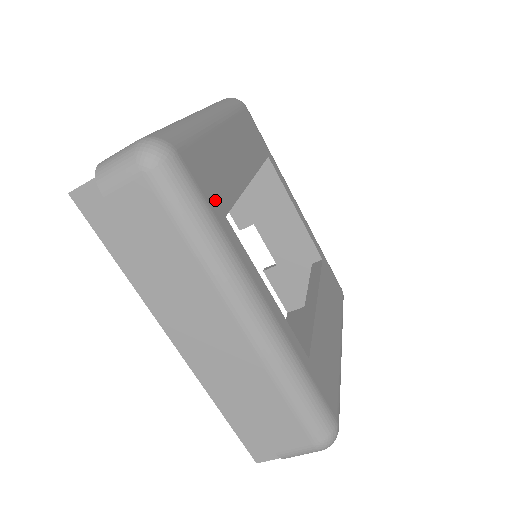
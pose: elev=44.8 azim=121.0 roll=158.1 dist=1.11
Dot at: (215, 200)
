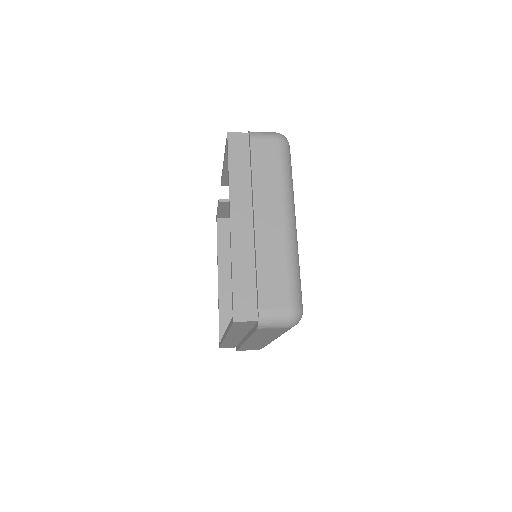
Dot at: occluded
